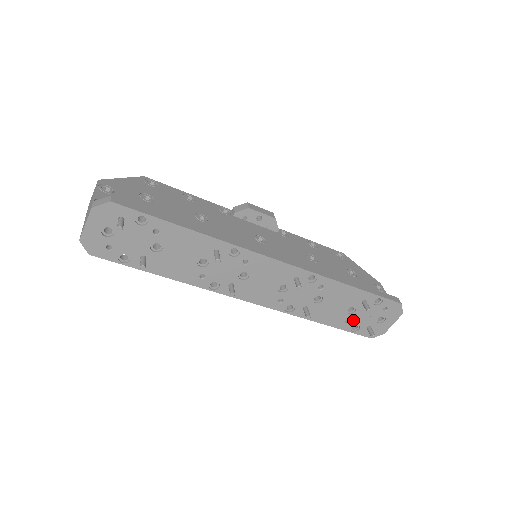
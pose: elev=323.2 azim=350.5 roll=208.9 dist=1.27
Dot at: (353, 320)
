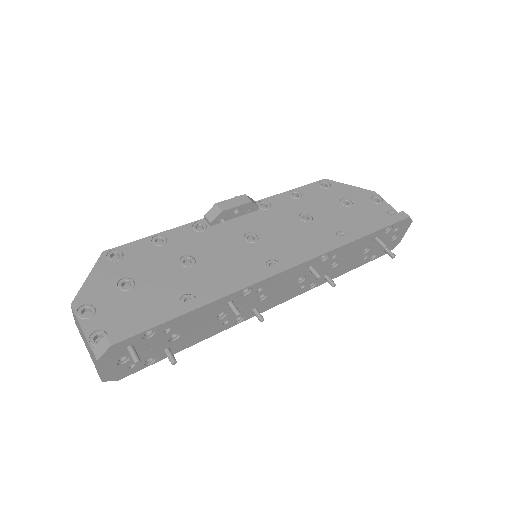
Dot at: (370, 254)
